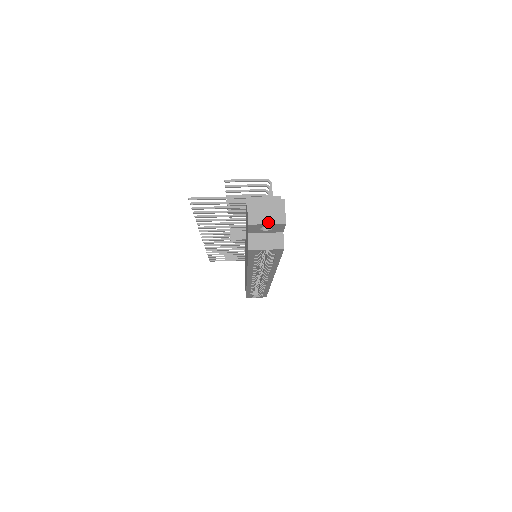
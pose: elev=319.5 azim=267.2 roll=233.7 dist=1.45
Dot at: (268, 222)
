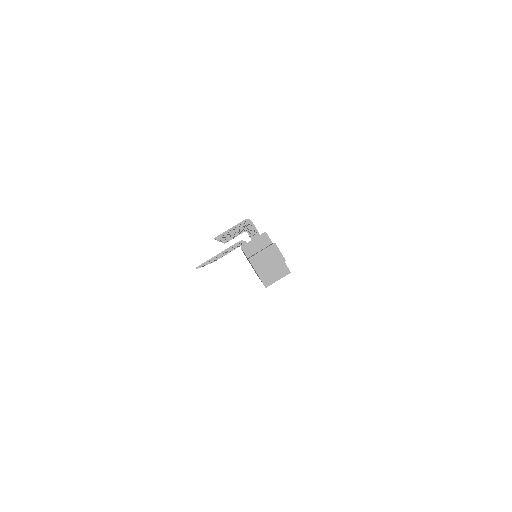
Dot at: (272, 267)
